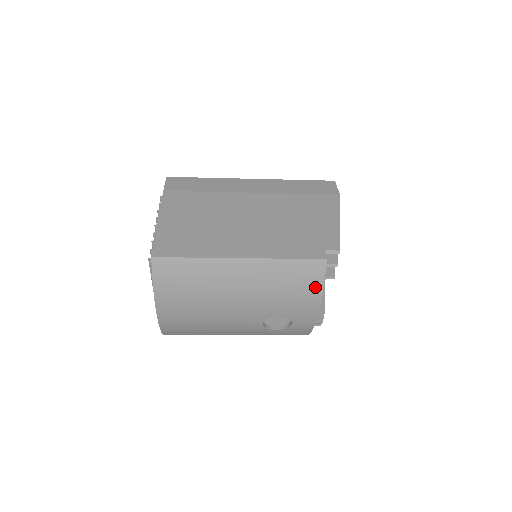
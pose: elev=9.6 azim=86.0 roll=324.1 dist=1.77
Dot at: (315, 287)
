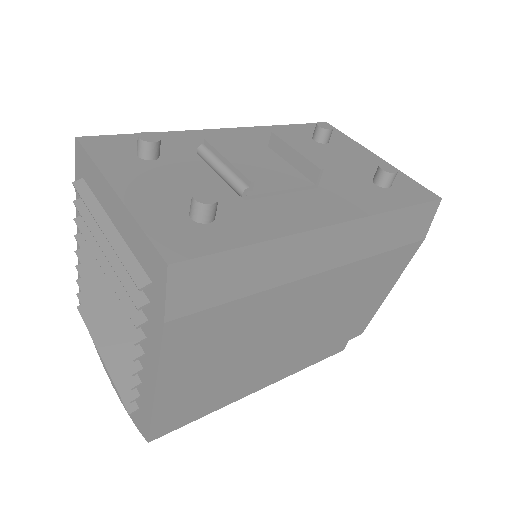
Dot at: occluded
